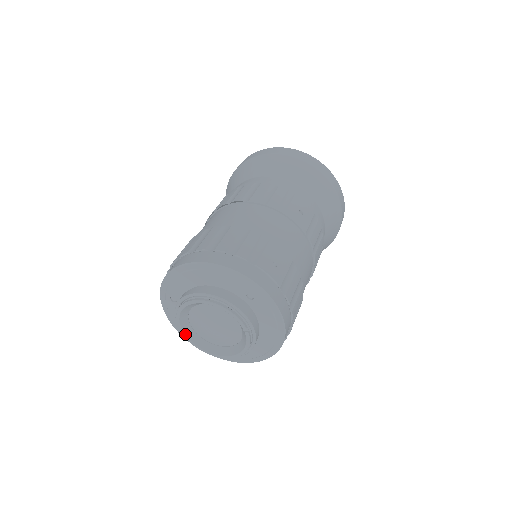
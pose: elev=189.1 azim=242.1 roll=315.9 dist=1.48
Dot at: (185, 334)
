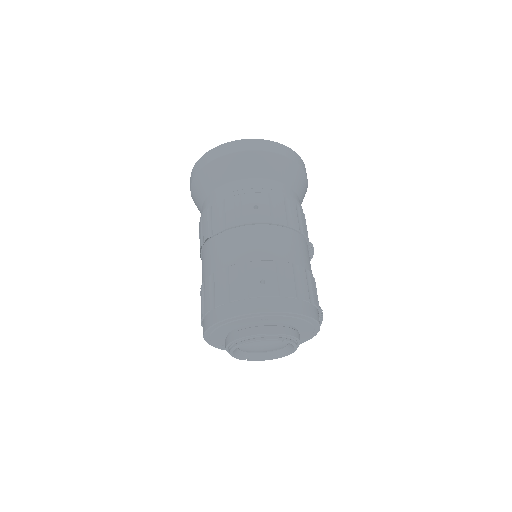
Dot at: (251, 360)
